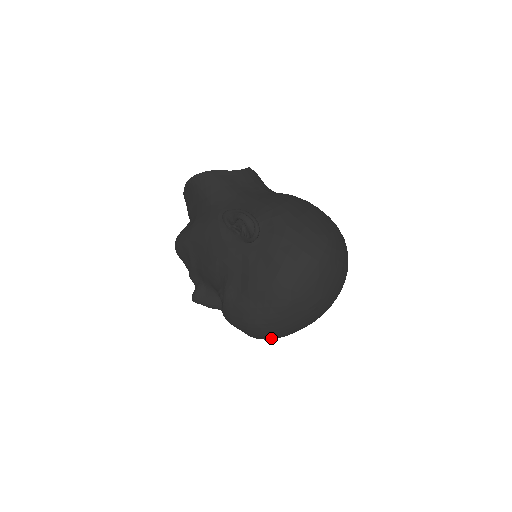
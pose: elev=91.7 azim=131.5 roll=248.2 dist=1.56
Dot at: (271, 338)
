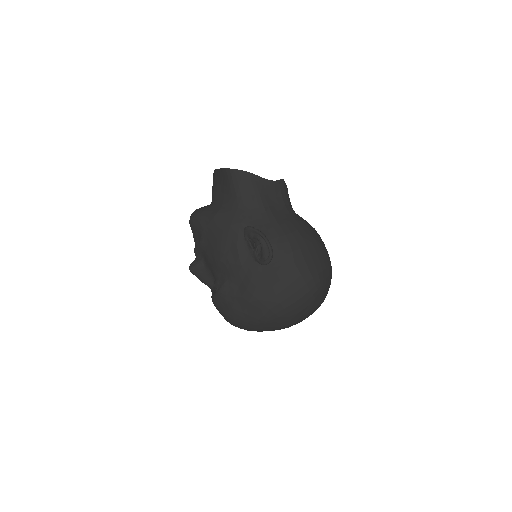
Dot at: occluded
